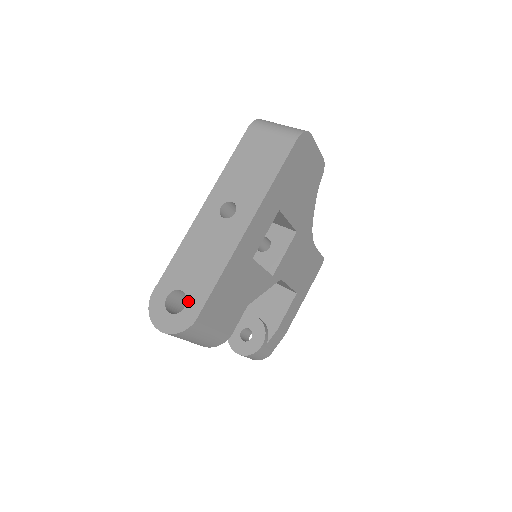
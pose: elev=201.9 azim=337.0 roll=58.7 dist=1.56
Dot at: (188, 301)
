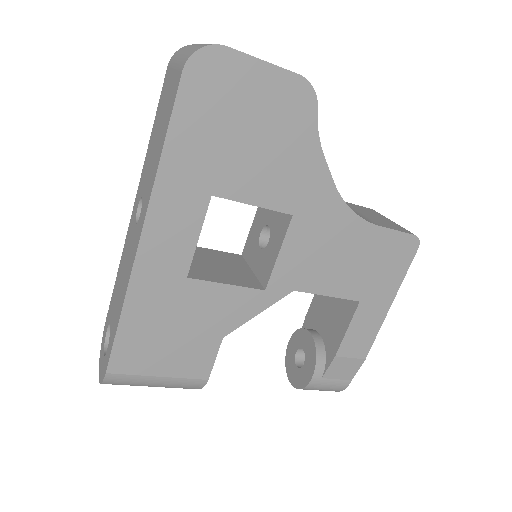
Dot at: (109, 342)
